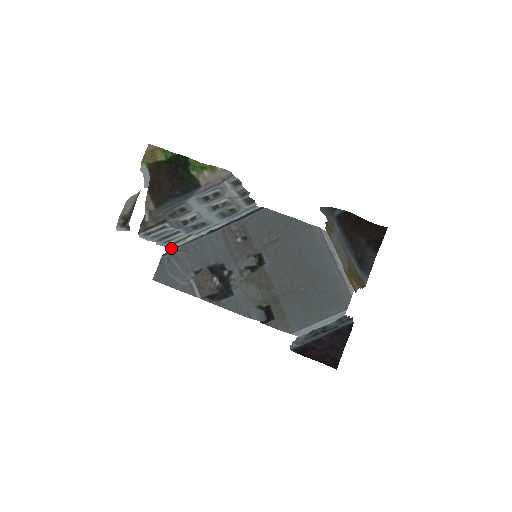
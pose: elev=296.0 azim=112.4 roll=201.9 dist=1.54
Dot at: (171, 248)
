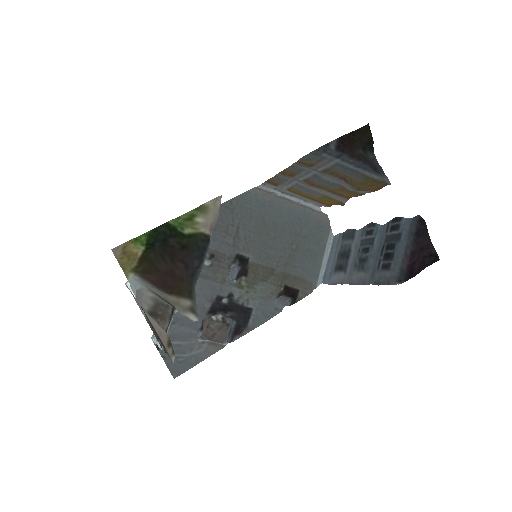
Dot at: occluded
